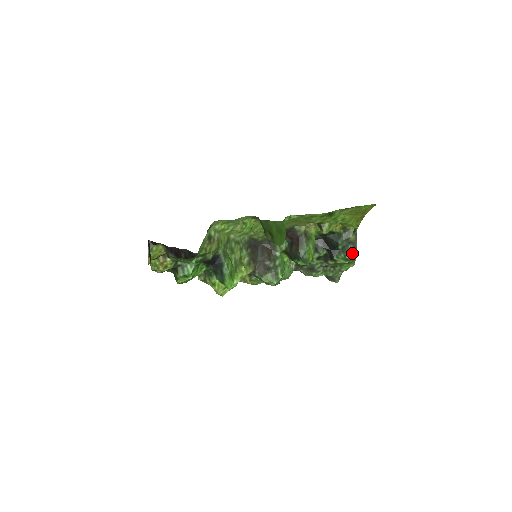
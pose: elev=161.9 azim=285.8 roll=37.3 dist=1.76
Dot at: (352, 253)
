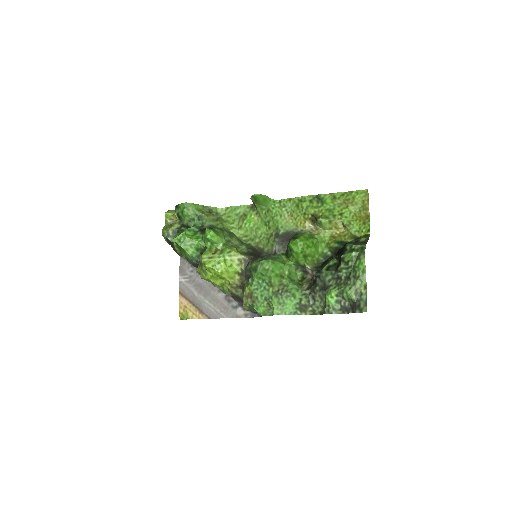
Dot at: (360, 245)
